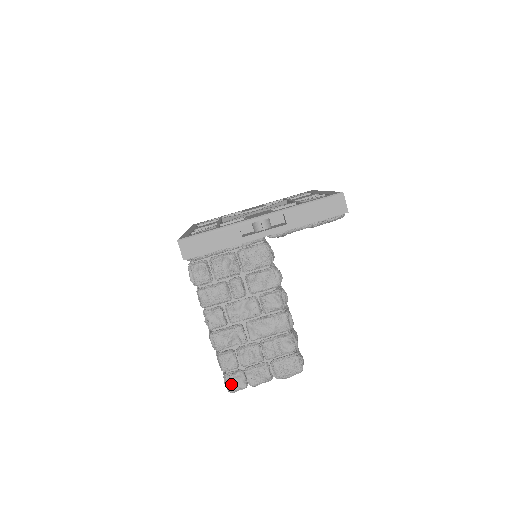
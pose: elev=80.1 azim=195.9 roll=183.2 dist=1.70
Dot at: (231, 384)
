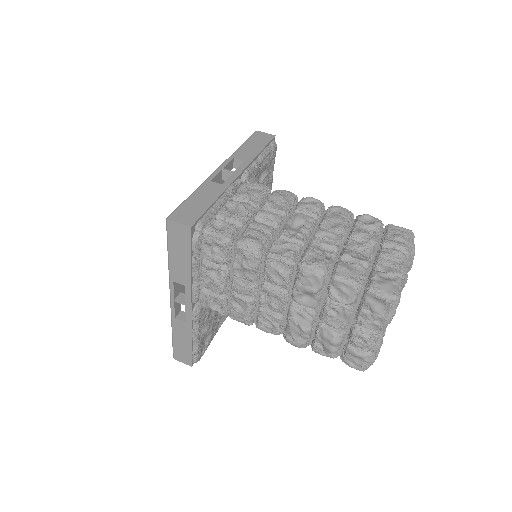
Dot at: (384, 287)
